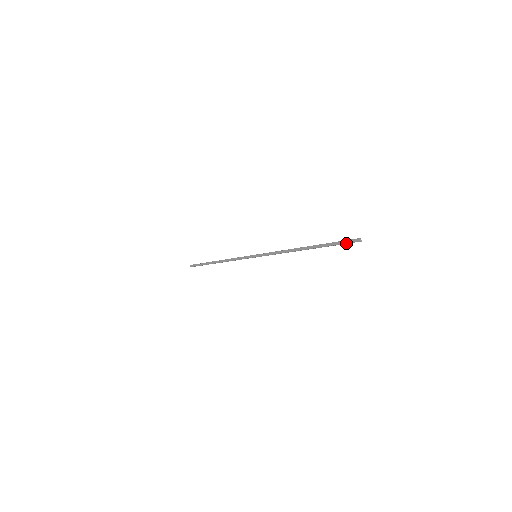
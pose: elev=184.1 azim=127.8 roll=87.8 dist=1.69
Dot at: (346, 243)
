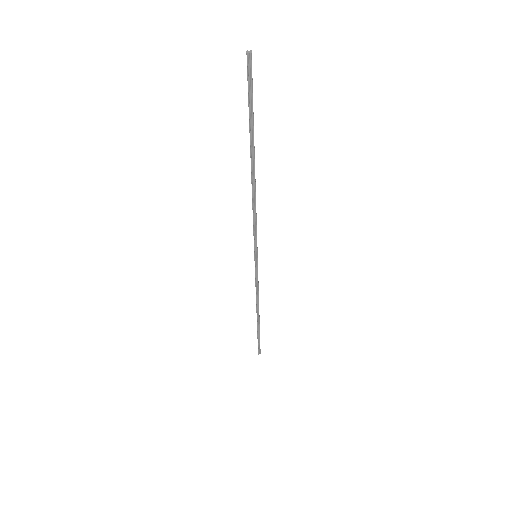
Dot at: occluded
